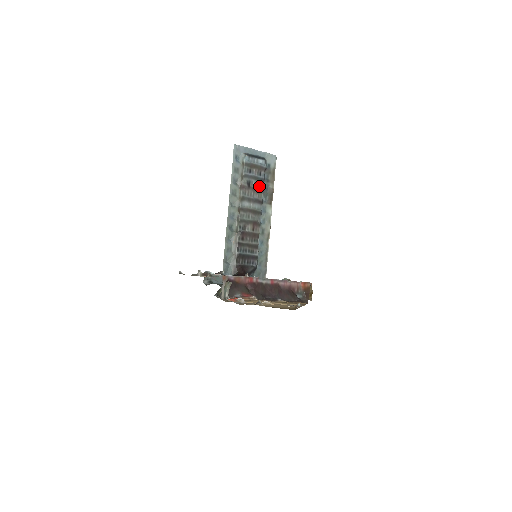
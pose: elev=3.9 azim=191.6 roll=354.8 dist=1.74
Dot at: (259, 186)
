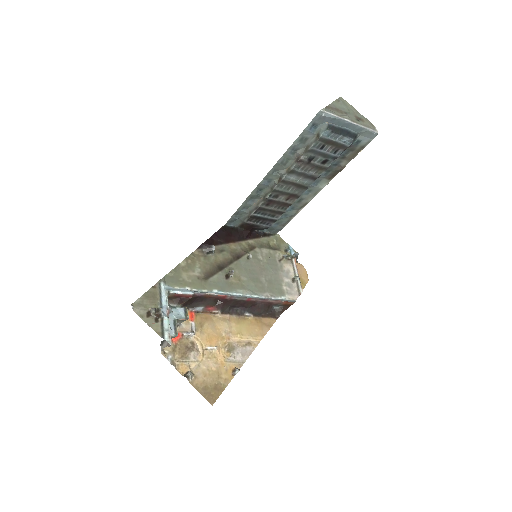
Dot at: (325, 163)
